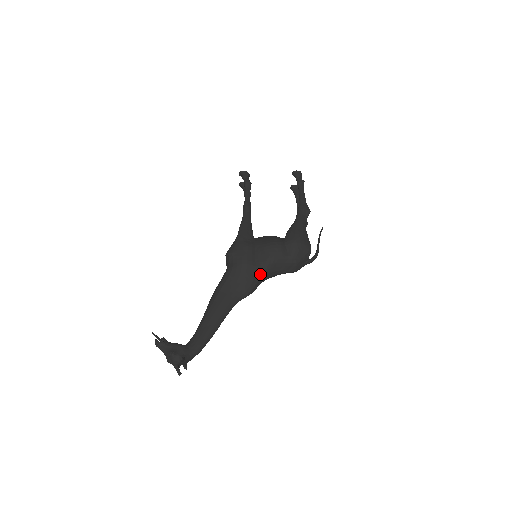
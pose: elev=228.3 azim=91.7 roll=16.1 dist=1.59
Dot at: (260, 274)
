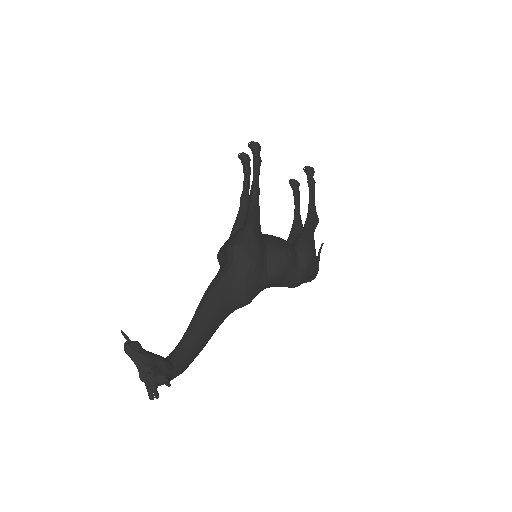
Dot at: (264, 283)
